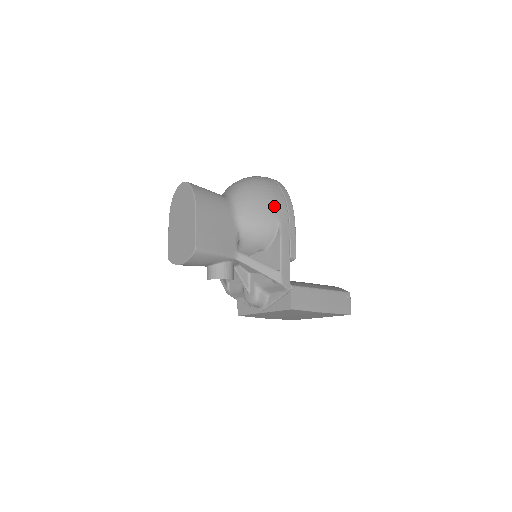
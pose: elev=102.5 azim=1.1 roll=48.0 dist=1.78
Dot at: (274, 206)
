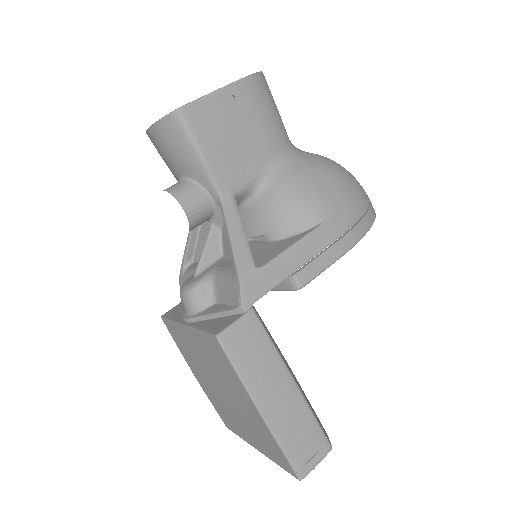
Dot at: (339, 201)
